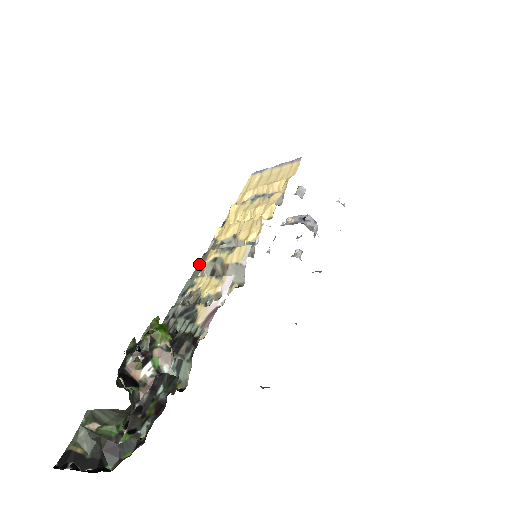
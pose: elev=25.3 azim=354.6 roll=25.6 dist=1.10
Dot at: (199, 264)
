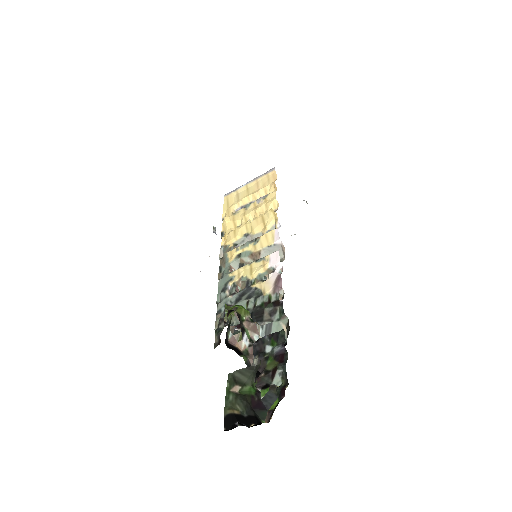
Dot at: (222, 266)
